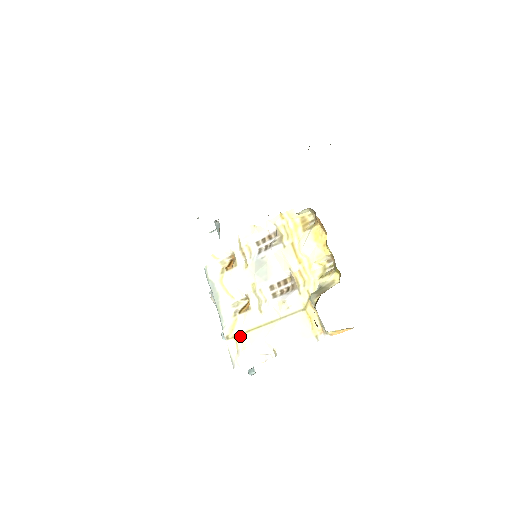
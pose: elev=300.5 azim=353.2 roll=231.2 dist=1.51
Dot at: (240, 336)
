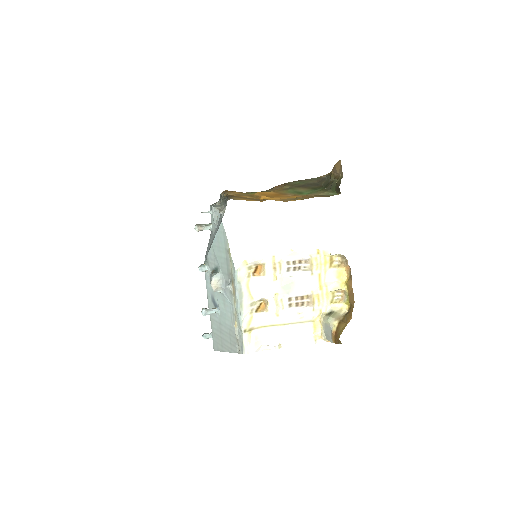
Dot at: (254, 330)
